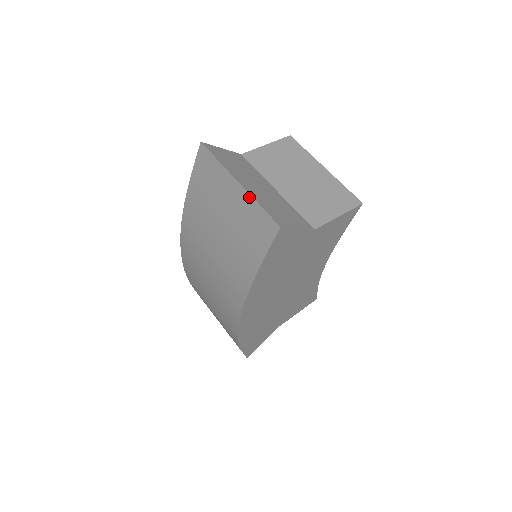
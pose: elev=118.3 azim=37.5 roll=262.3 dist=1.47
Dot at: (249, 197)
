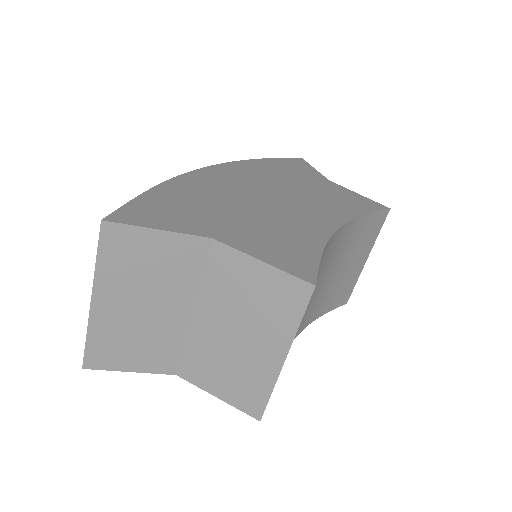
Dot at: (90, 320)
